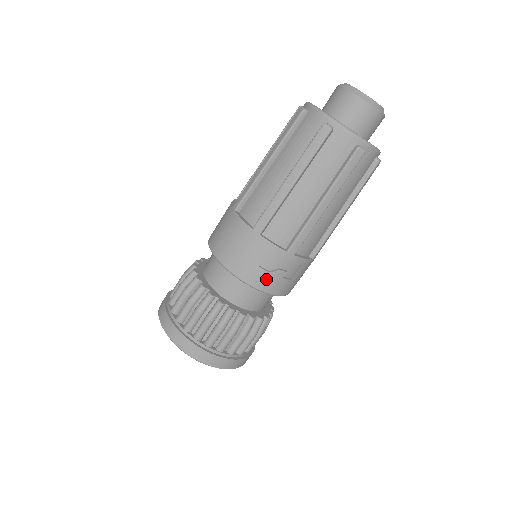
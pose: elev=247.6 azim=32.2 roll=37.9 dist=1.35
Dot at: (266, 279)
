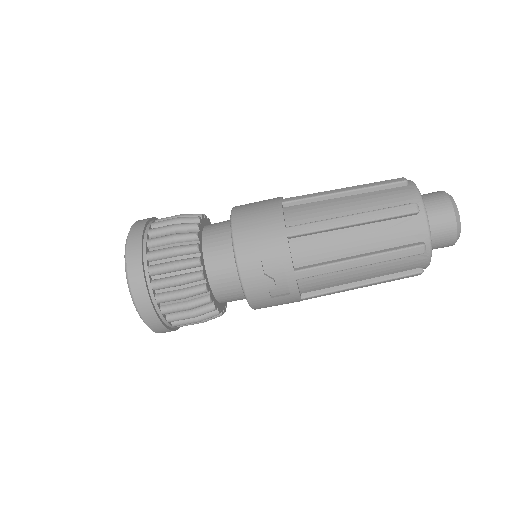
Dot at: (256, 277)
